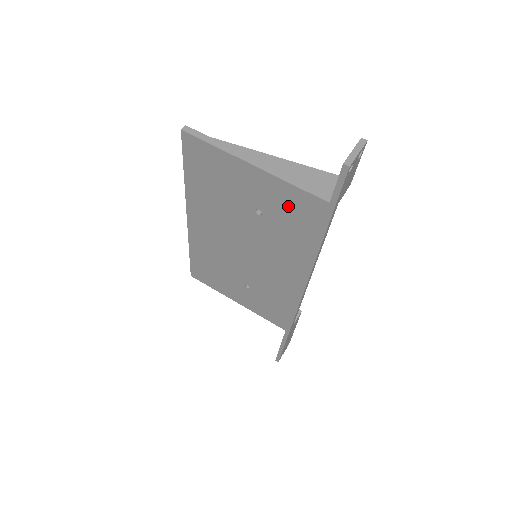
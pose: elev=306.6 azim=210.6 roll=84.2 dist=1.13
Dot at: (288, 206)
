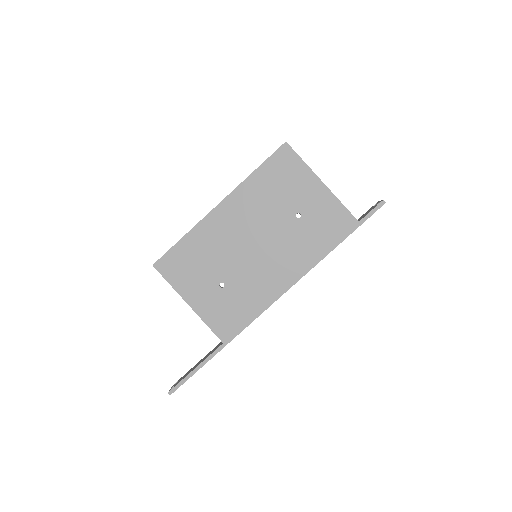
Dot at: (327, 217)
